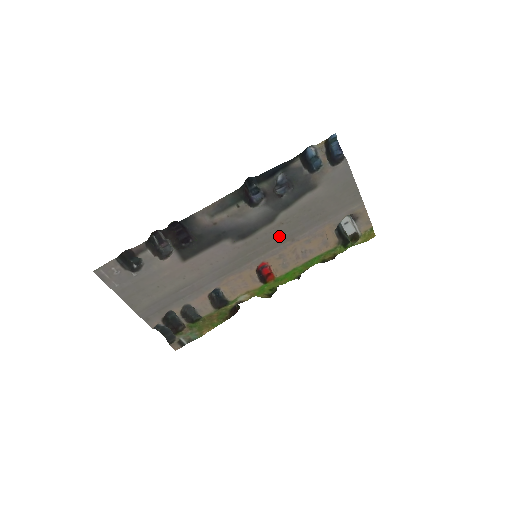
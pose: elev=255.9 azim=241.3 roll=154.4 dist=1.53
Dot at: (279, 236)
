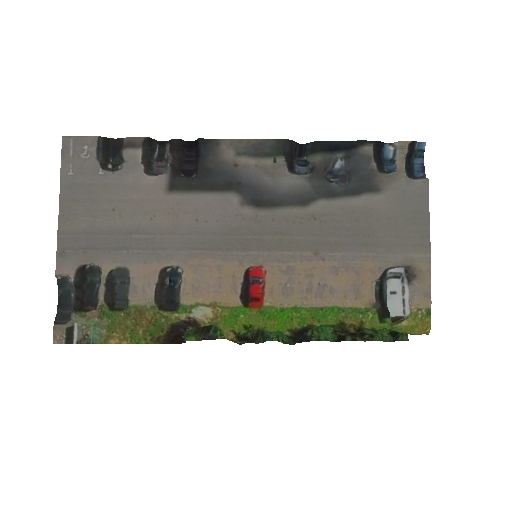
Dot at: (302, 235)
